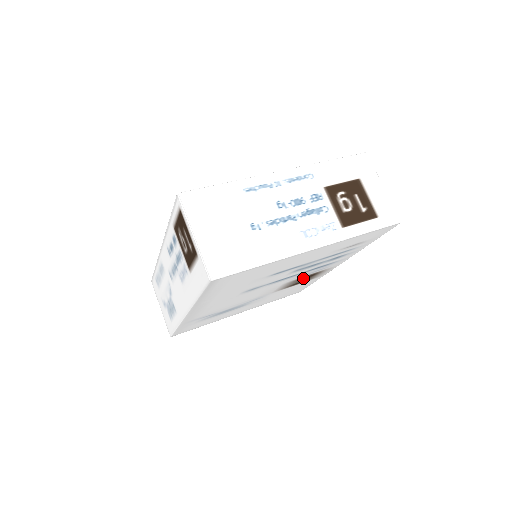
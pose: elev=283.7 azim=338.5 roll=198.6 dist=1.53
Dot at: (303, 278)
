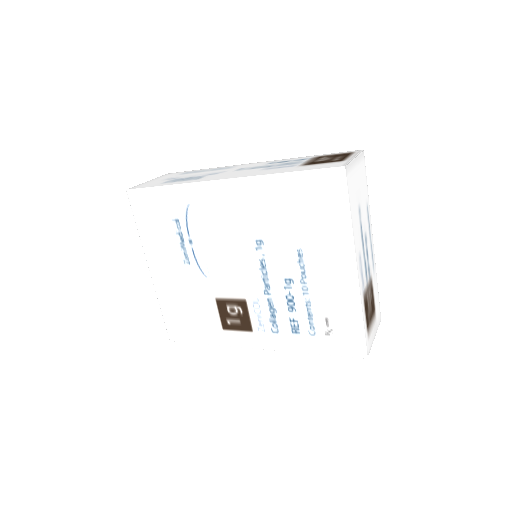
Dot at: (241, 311)
